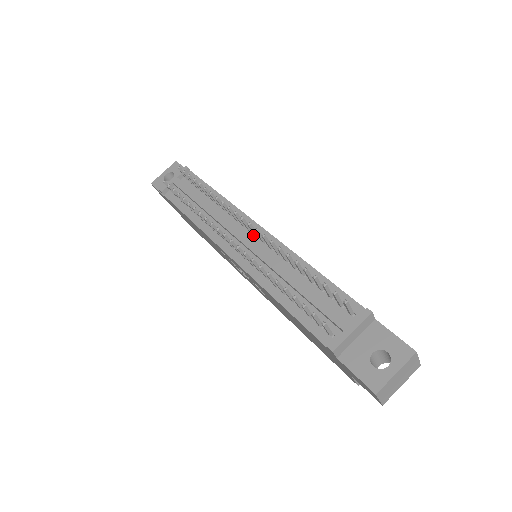
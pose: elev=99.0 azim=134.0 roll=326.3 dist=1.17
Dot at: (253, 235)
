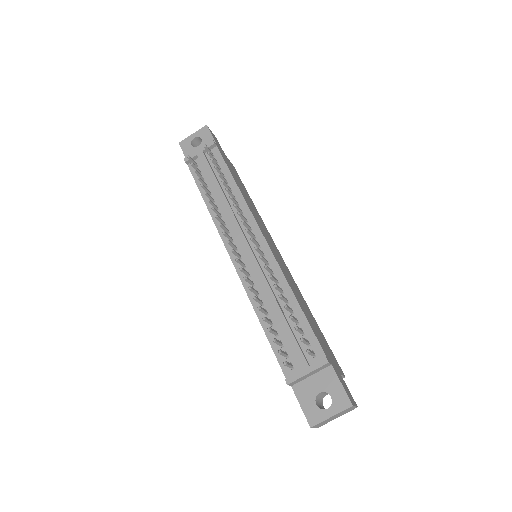
Dot at: occluded
